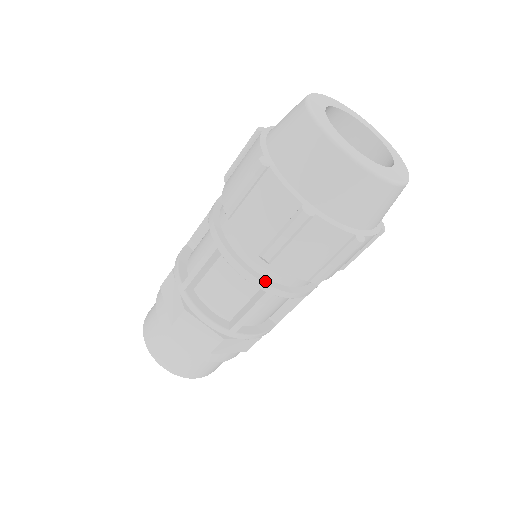
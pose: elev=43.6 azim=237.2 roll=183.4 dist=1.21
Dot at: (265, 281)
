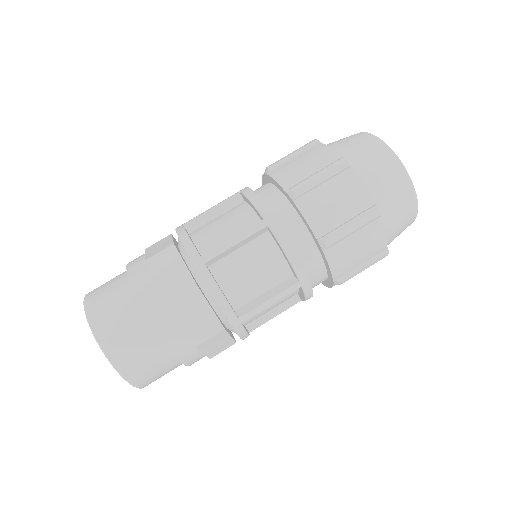
Dot at: (304, 269)
